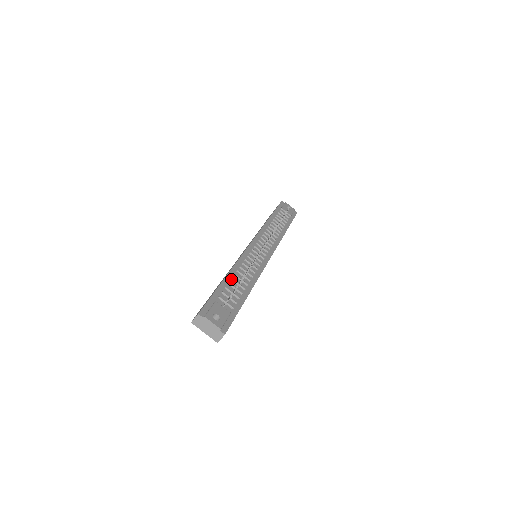
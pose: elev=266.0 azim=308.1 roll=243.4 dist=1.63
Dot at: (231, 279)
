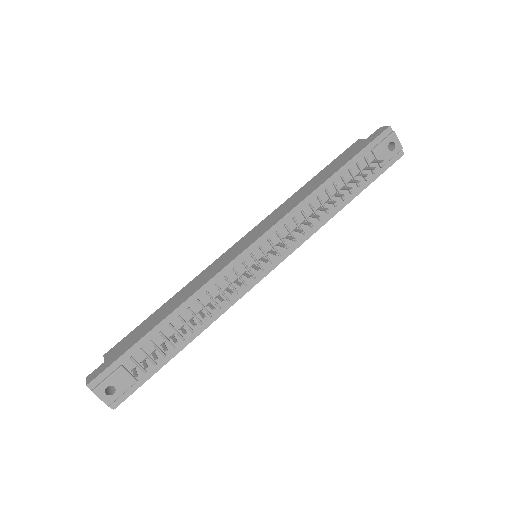
Dot at: (169, 325)
